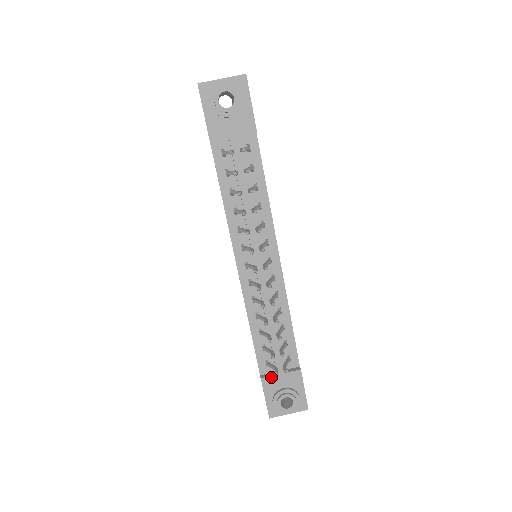
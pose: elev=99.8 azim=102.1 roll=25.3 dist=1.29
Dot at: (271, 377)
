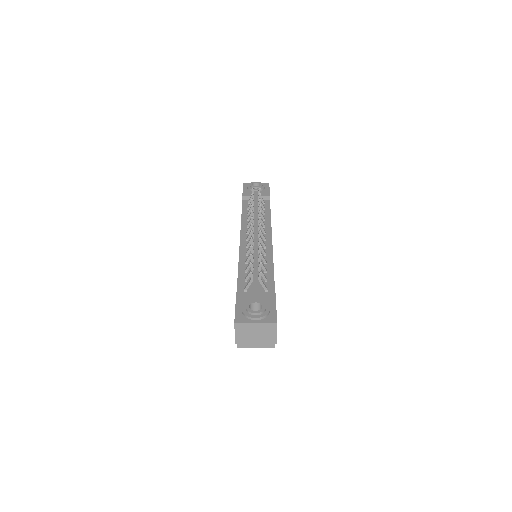
Dot at: (246, 293)
